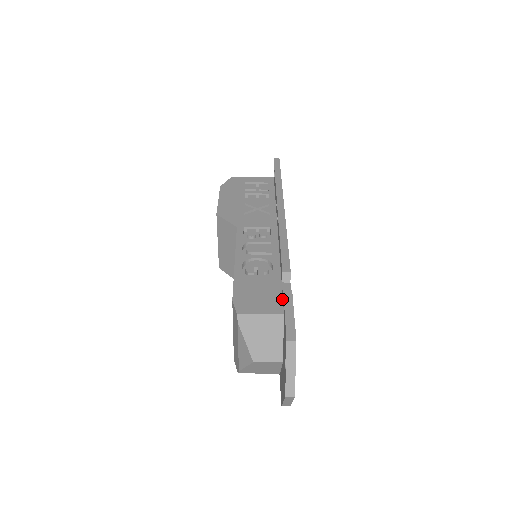
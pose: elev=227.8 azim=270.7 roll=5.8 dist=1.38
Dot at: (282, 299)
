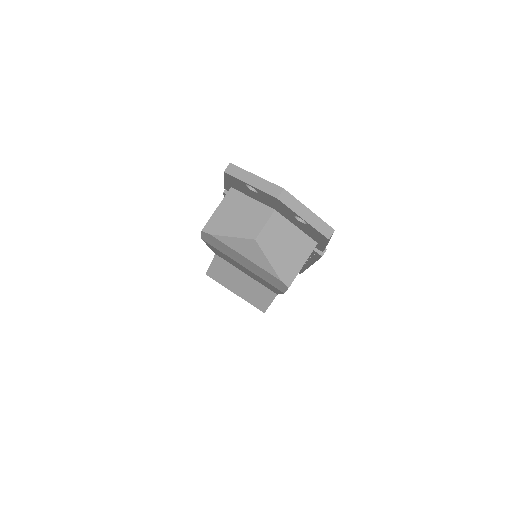
Dot at: occluded
